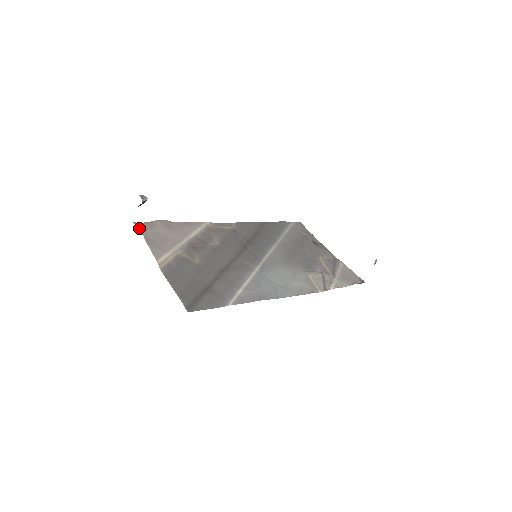
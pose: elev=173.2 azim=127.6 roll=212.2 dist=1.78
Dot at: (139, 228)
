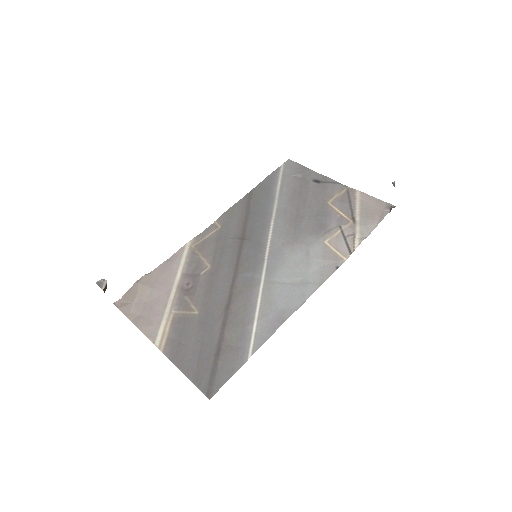
Dot at: (121, 309)
